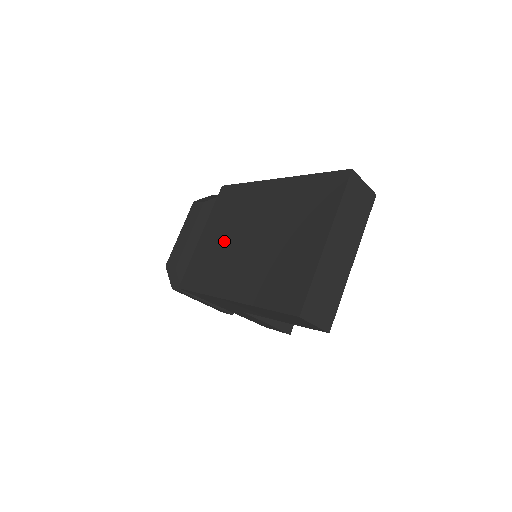
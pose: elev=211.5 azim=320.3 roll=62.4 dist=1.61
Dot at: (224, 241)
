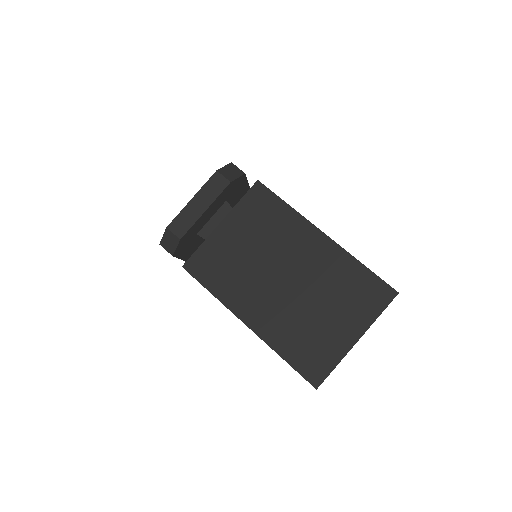
Dot at: (251, 256)
